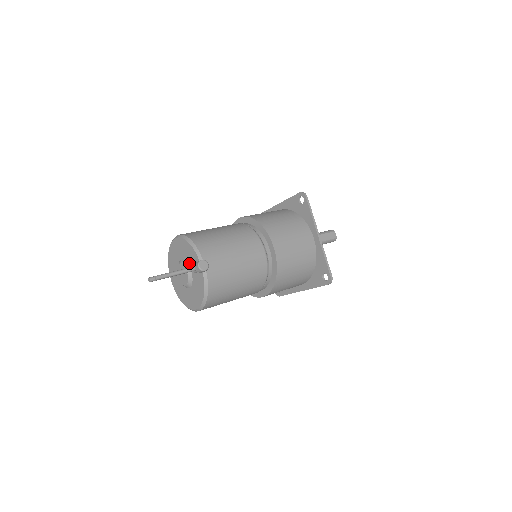
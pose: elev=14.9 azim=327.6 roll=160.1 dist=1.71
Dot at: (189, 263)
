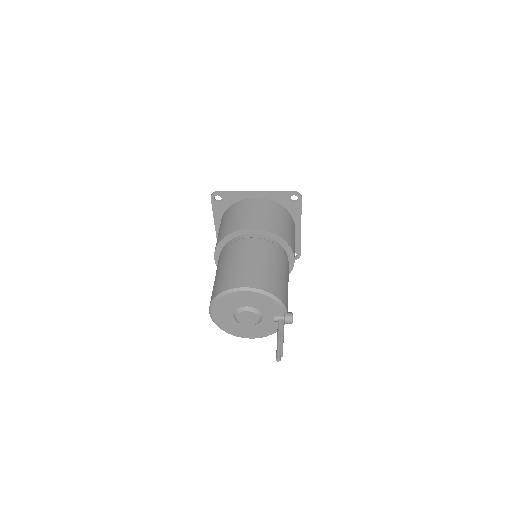
Dot at: (263, 311)
